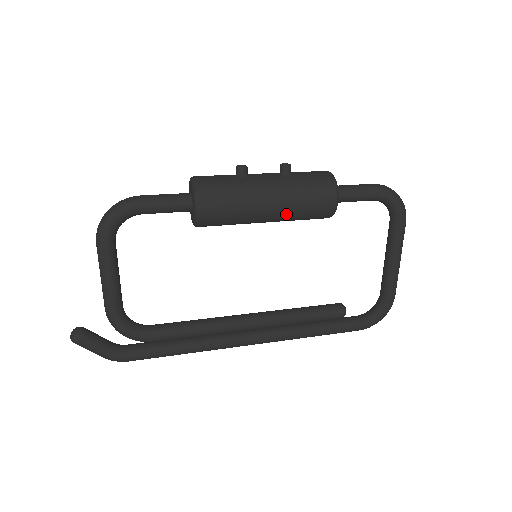
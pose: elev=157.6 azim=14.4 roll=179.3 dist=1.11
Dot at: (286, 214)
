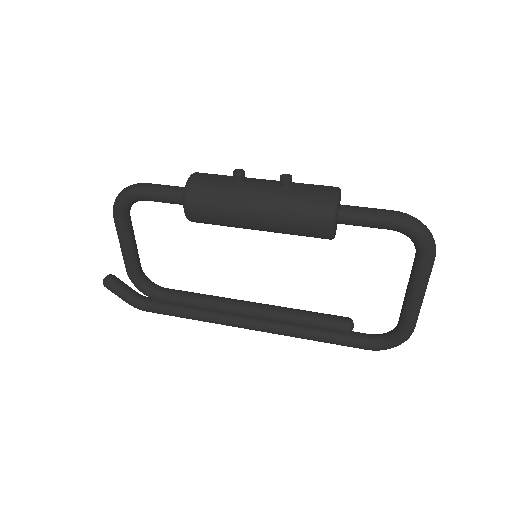
Dot at: (275, 229)
